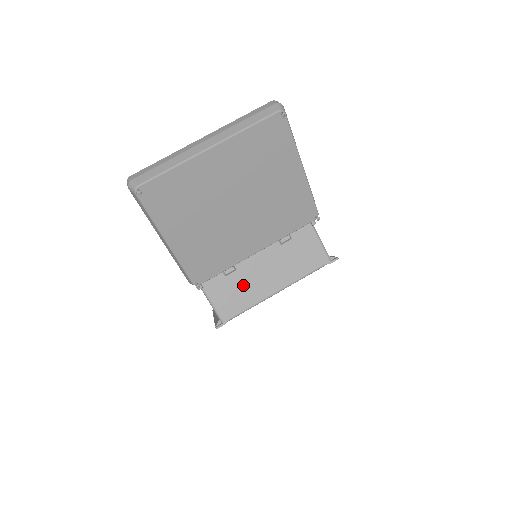
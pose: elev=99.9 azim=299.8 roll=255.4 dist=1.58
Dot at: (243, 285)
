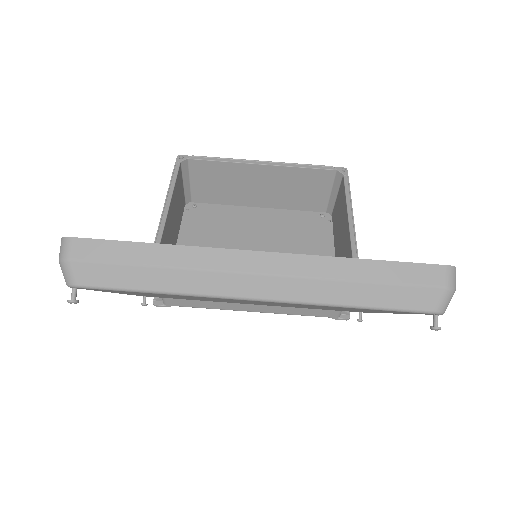
Dot at: occluded
